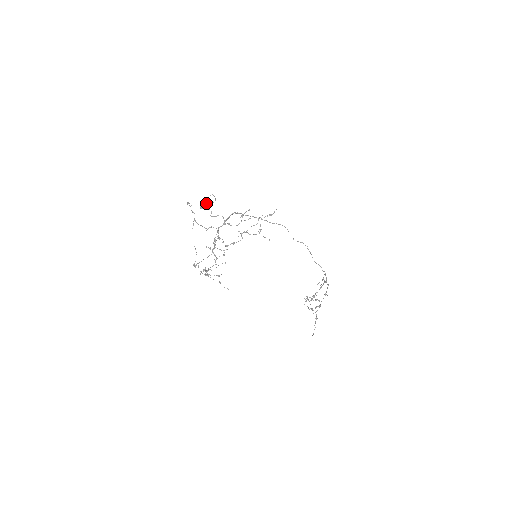
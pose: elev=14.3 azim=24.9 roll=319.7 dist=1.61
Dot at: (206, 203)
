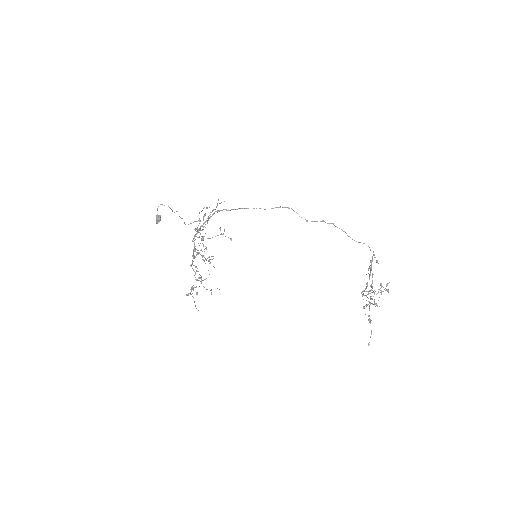
Dot at: (158, 216)
